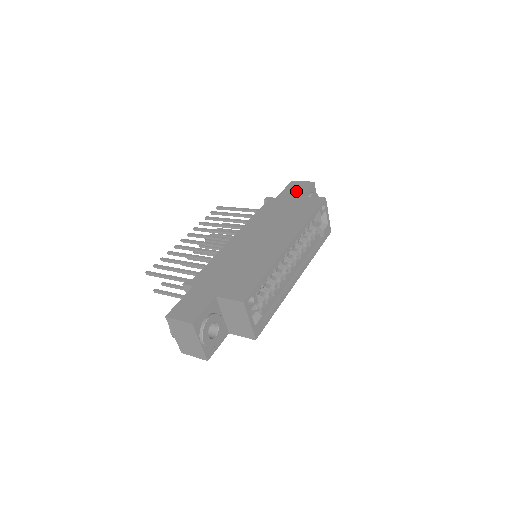
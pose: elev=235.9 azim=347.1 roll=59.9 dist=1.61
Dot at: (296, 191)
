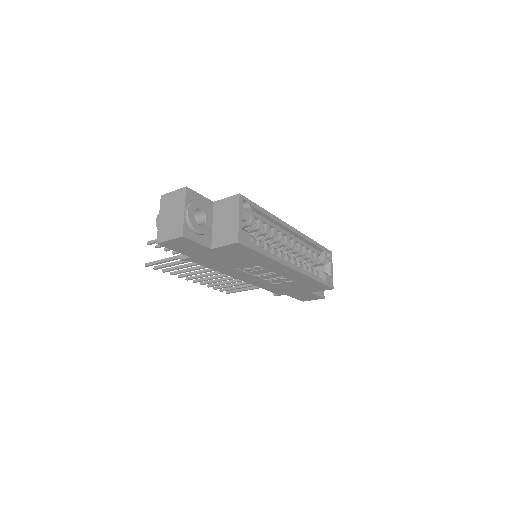
Dot at: occluded
